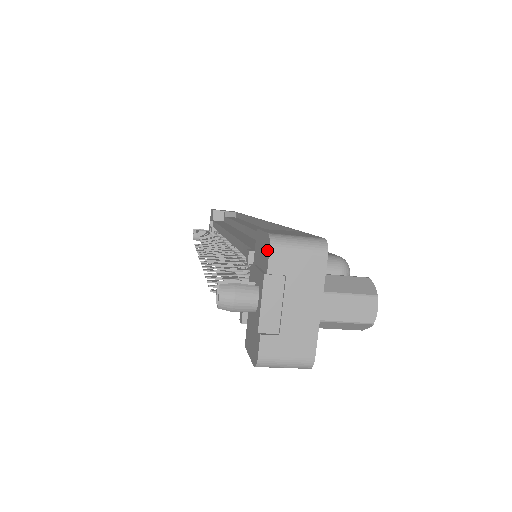
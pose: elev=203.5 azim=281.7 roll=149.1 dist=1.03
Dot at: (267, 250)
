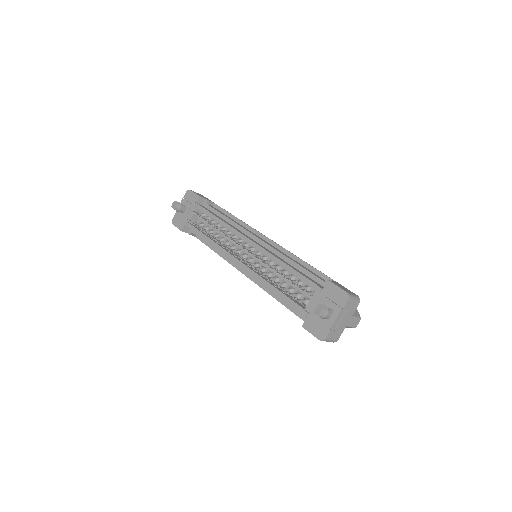
Dot at: (345, 299)
